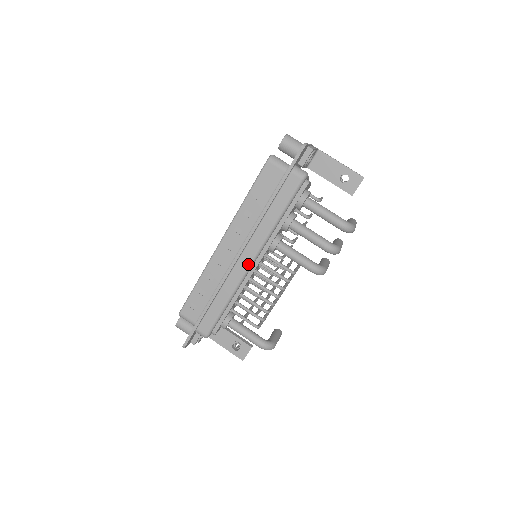
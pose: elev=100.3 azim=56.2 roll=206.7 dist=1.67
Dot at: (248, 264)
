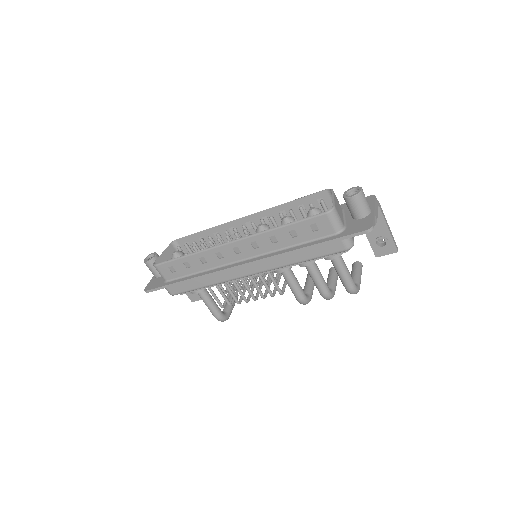
Dot at: (246, 274)
